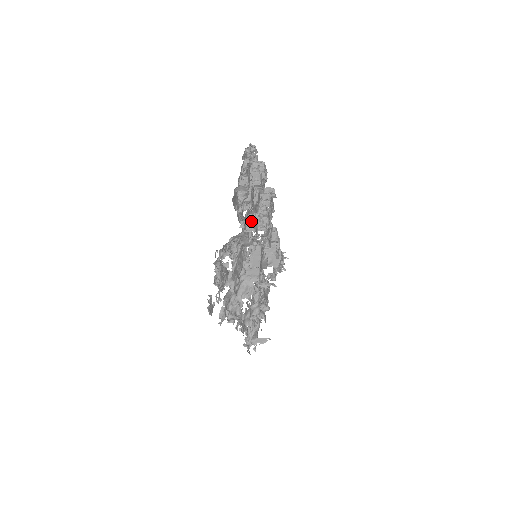
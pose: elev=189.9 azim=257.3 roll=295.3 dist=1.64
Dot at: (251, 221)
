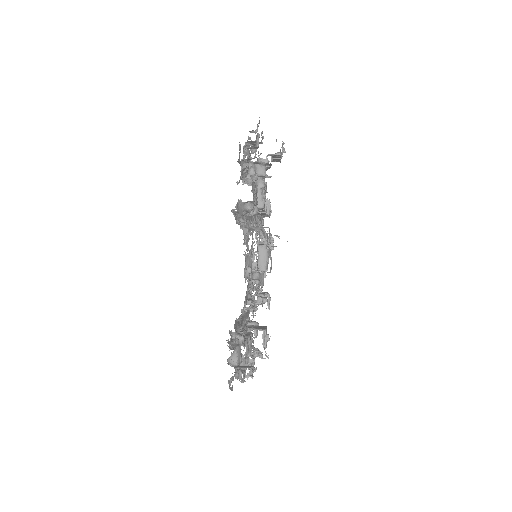
Dot at: occluded
